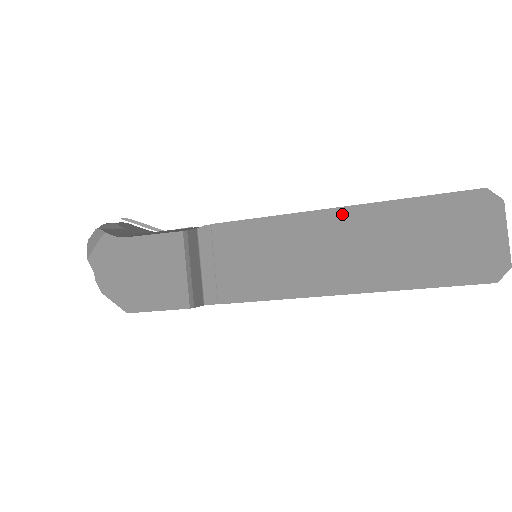
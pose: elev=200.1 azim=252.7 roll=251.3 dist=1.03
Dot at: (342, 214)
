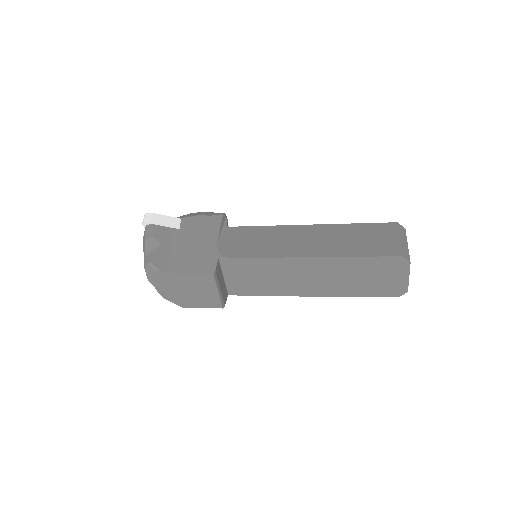
Dot at: (314, 261)
